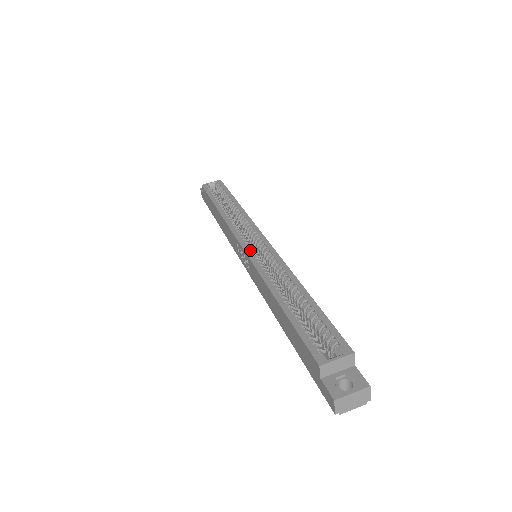
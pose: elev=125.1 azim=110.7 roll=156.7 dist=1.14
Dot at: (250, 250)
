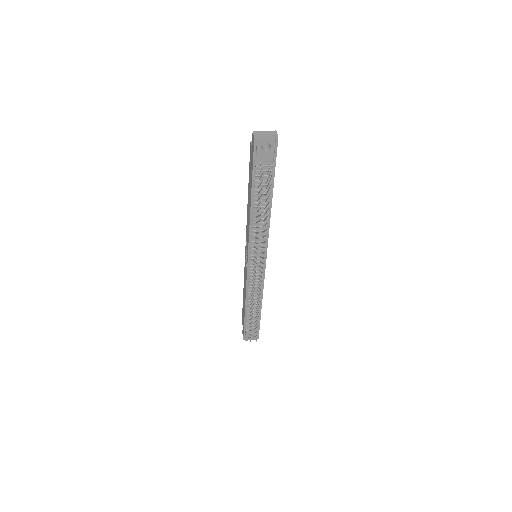
Dot at: occluded
